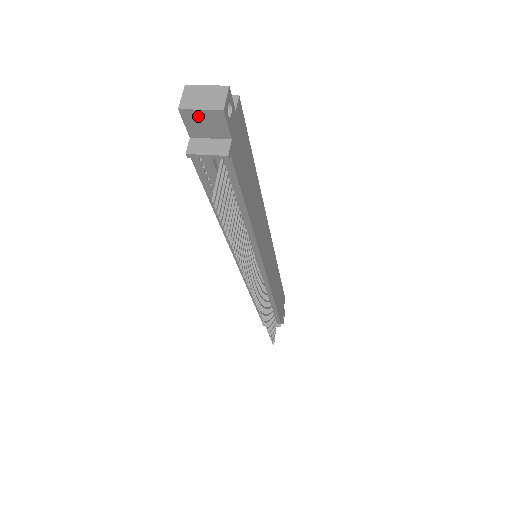
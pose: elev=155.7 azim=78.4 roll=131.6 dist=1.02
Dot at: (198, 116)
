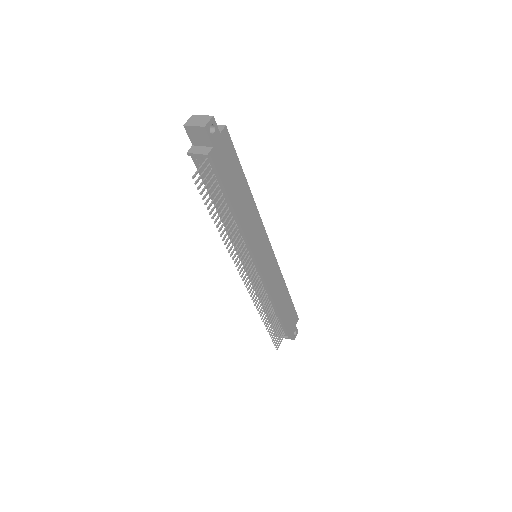
Dot at: (193, 130)
